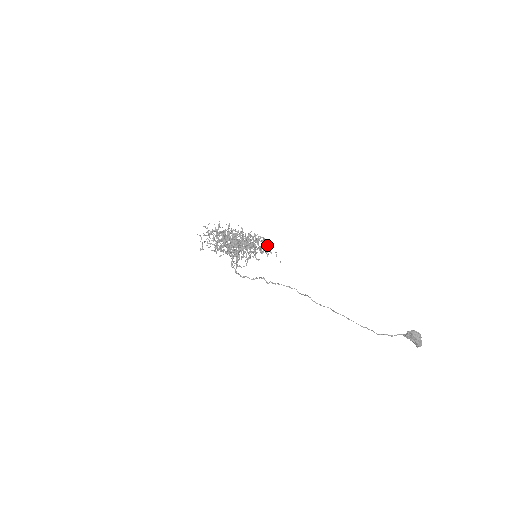
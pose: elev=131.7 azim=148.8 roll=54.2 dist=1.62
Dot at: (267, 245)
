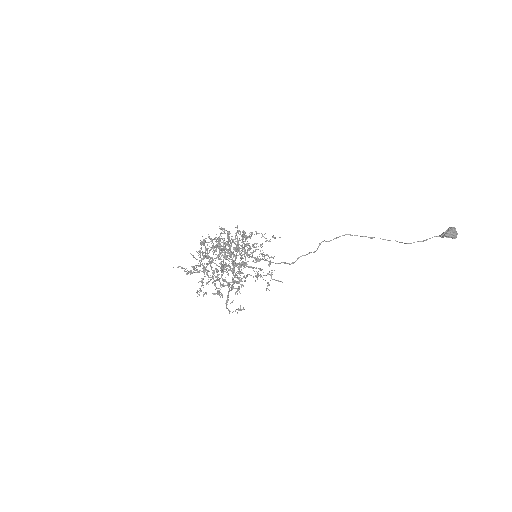
Dot at: occluded
